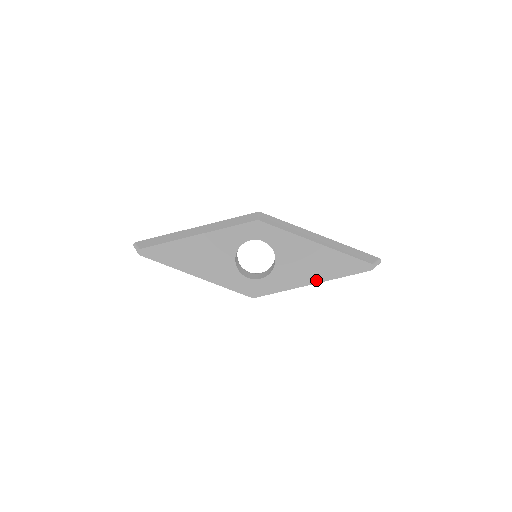
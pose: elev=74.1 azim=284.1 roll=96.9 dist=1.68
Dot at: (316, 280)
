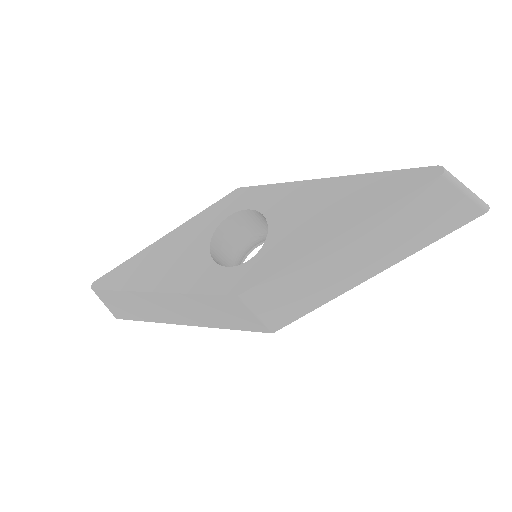
Dot at: (340, 229)
